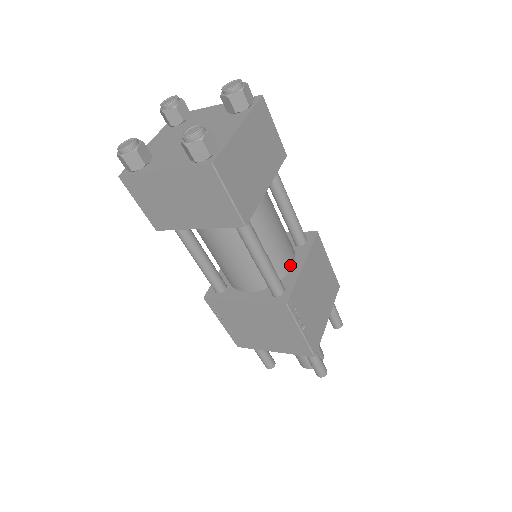
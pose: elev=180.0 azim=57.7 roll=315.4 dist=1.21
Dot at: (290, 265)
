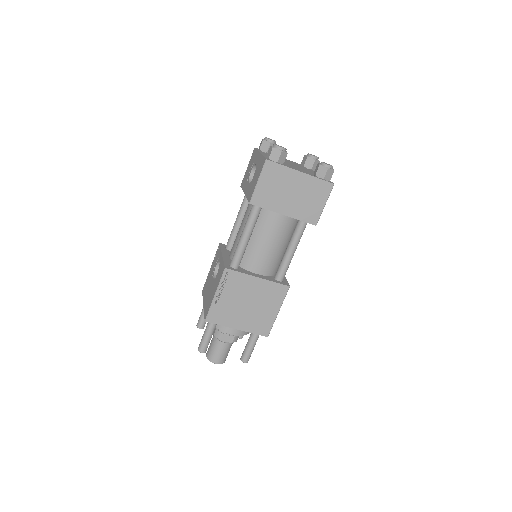
Dot at: occluded
